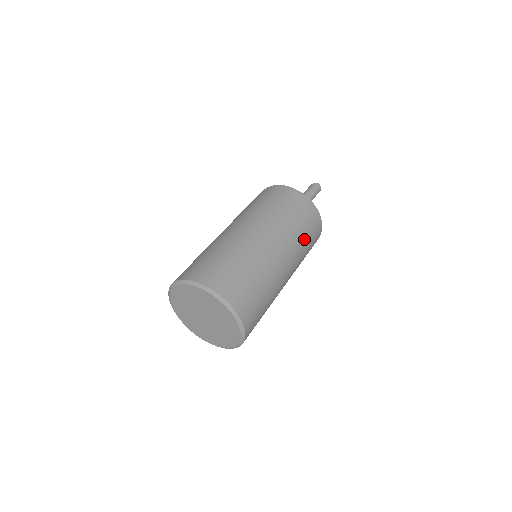
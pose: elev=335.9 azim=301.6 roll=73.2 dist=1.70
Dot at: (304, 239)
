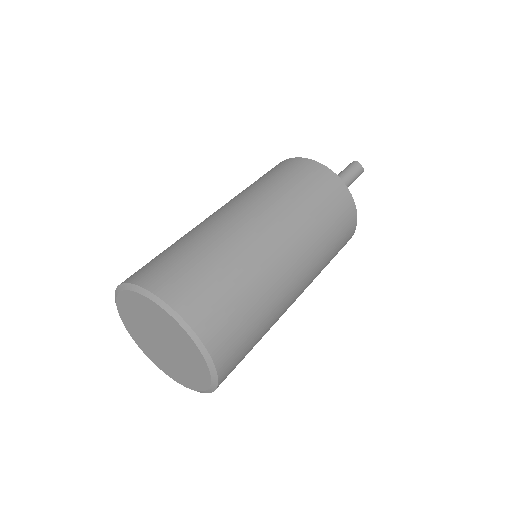
Dot at: (302, 198)
